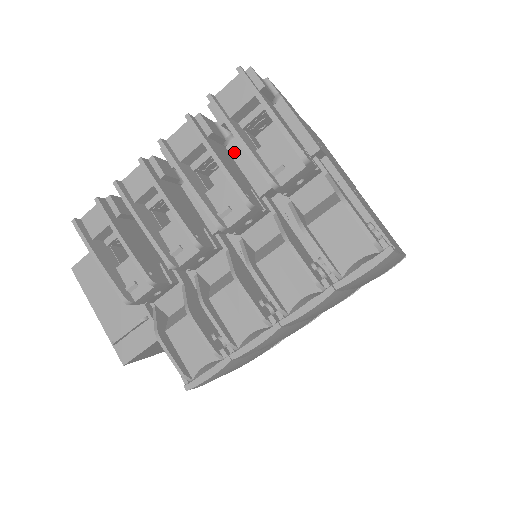
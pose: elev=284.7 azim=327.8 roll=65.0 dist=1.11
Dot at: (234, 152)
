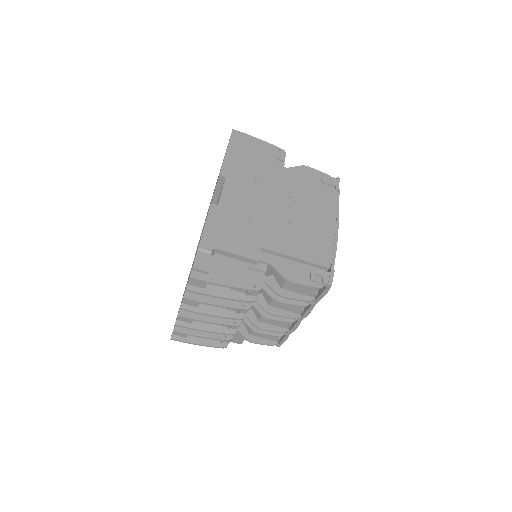
Dot at: occluded
